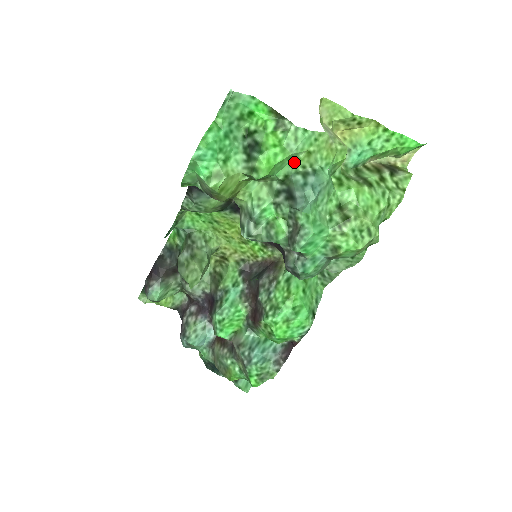
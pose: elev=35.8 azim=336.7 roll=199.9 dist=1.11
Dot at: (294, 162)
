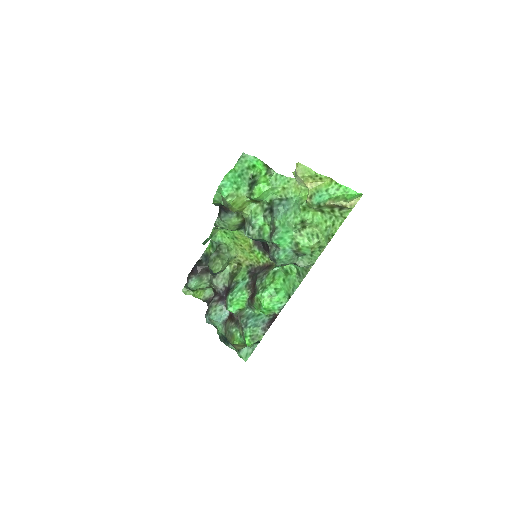
Dot at: (275, 193)
